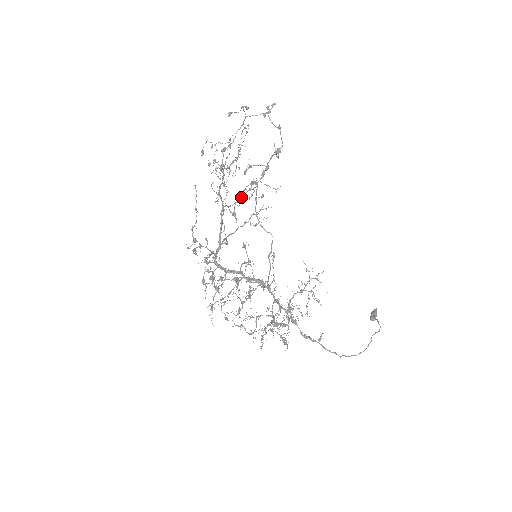
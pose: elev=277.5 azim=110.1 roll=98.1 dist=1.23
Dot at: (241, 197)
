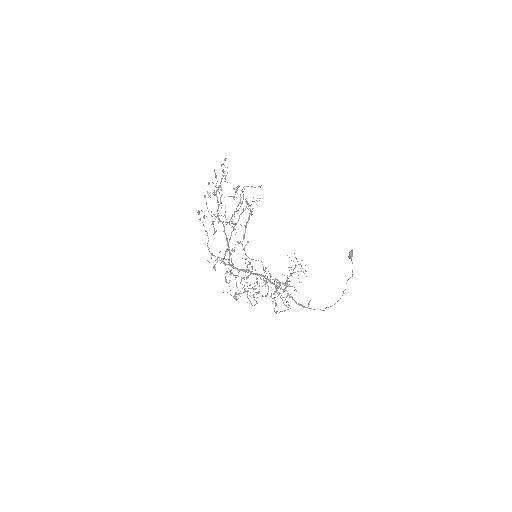
Dot at: (235, 211)
